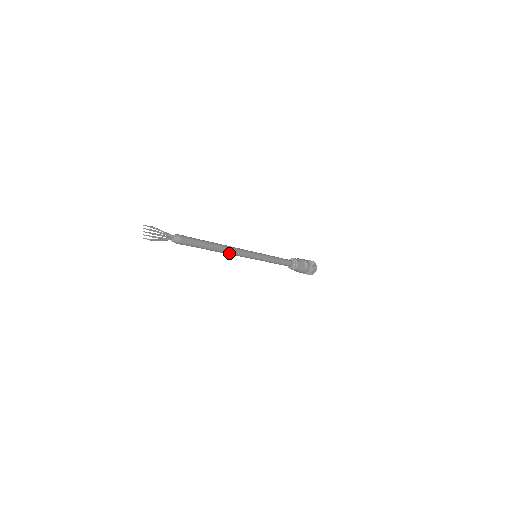
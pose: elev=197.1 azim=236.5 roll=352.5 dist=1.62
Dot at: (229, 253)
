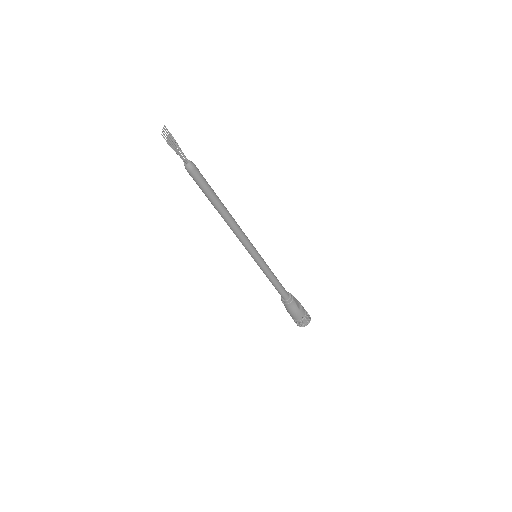
Dot at: (233, 226)
